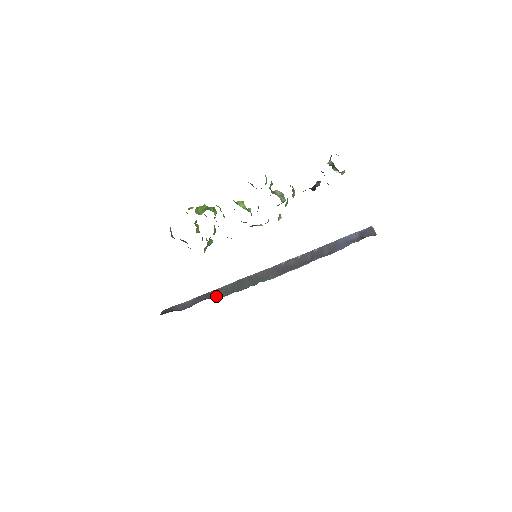
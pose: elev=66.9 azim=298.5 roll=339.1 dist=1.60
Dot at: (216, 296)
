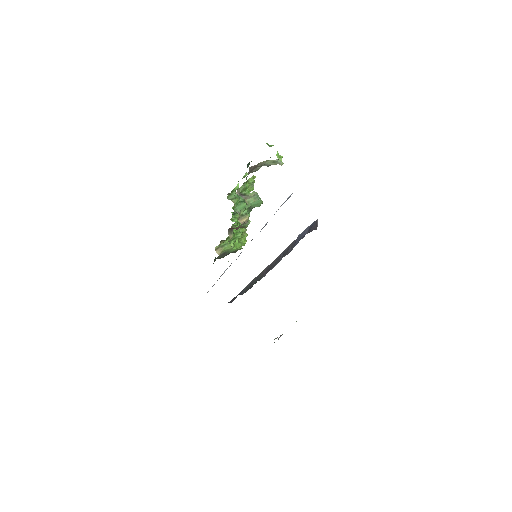
Dot at: (243, 292)
